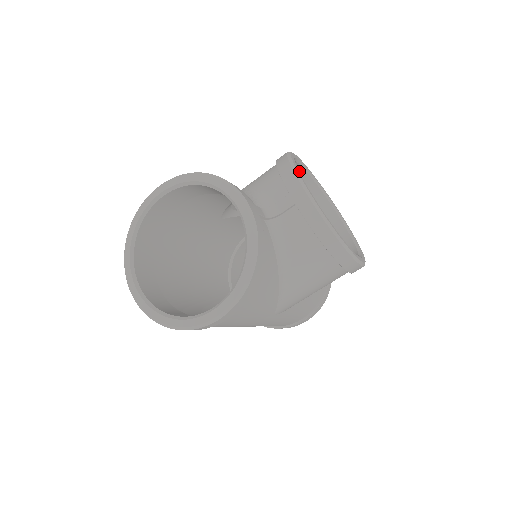
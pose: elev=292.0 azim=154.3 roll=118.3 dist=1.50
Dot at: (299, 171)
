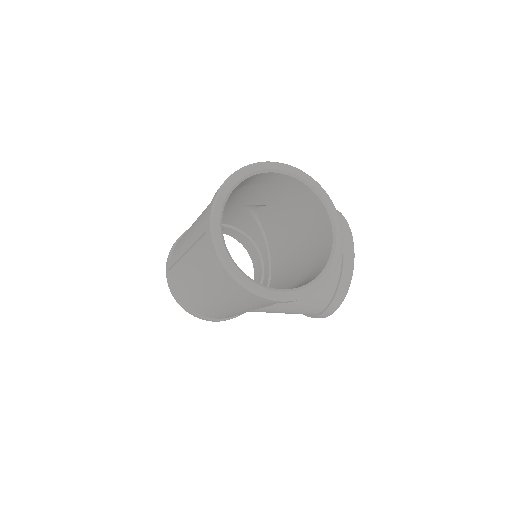
Dot at: occluded
